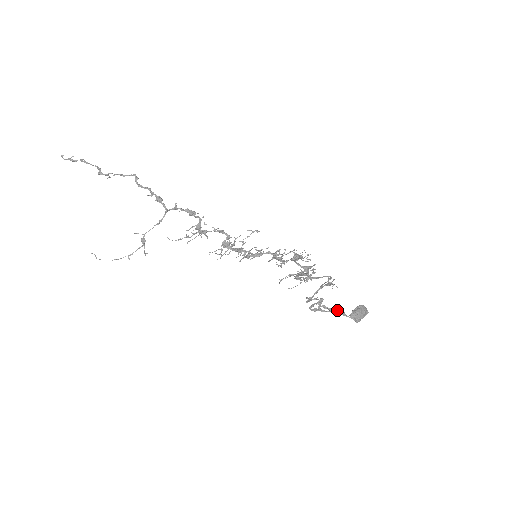
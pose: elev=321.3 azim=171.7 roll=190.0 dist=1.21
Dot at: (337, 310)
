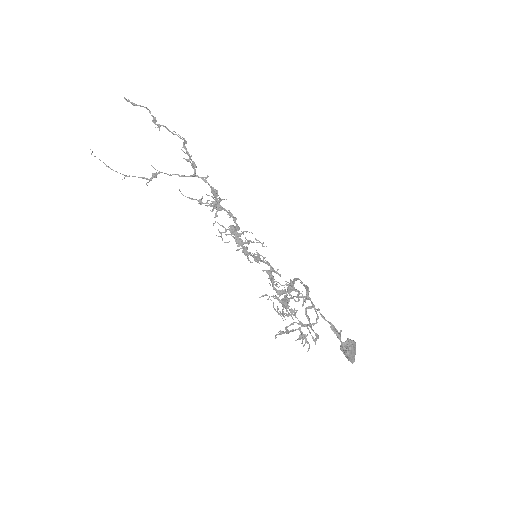
Dot at: (334, 326)
